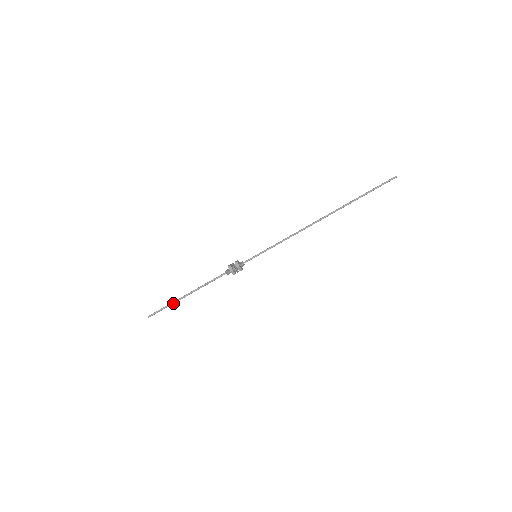
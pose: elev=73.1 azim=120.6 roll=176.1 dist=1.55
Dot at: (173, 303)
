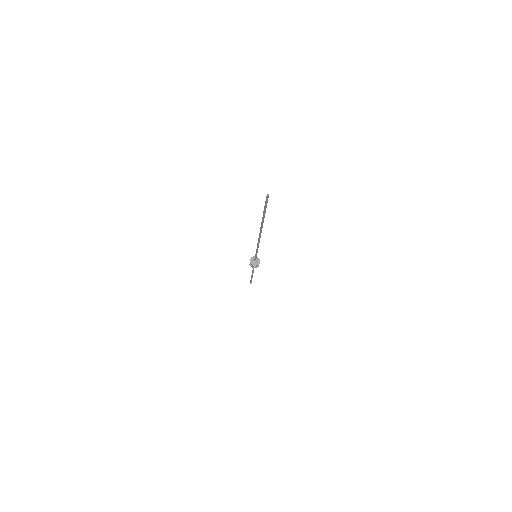
Dot at: occluded
